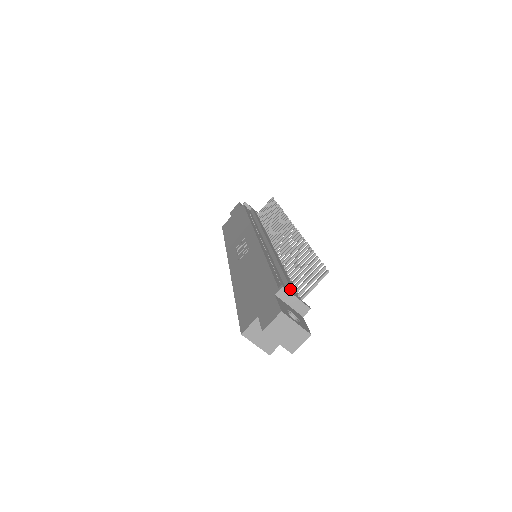
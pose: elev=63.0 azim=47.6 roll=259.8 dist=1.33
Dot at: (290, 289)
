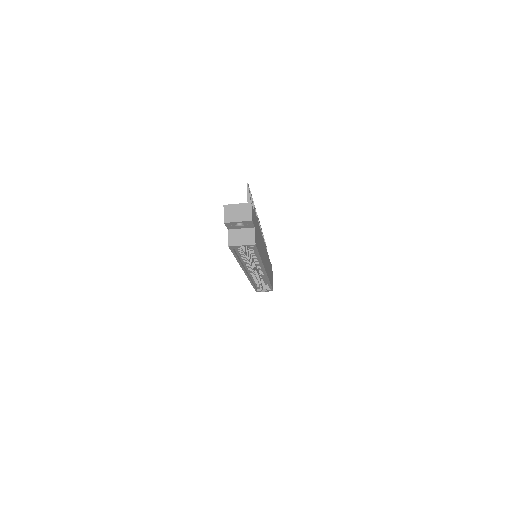
Dot at: occluded
